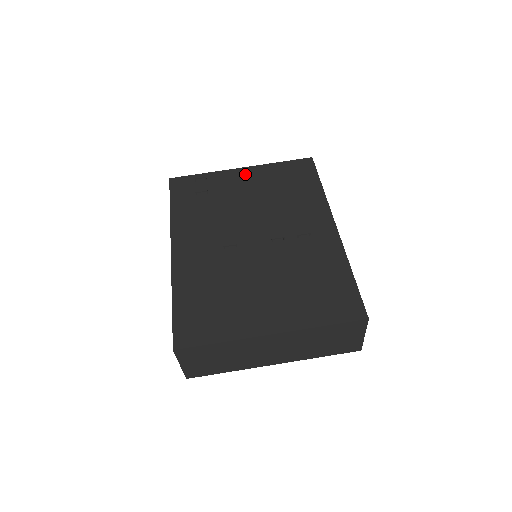
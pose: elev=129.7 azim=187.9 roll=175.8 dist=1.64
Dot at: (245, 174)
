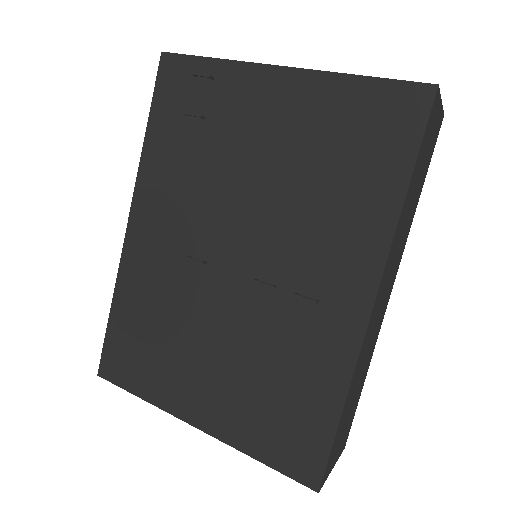
Dot at: (280, 89)
